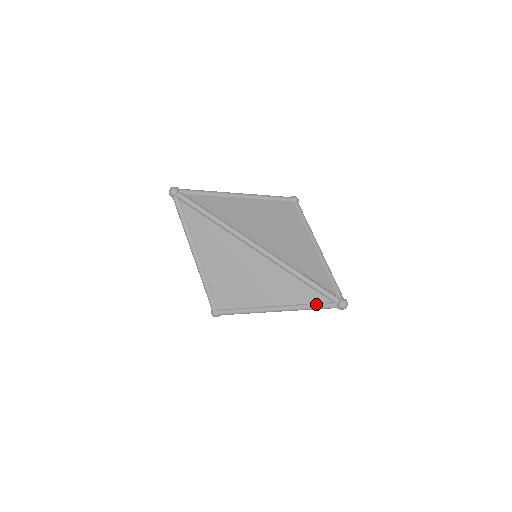
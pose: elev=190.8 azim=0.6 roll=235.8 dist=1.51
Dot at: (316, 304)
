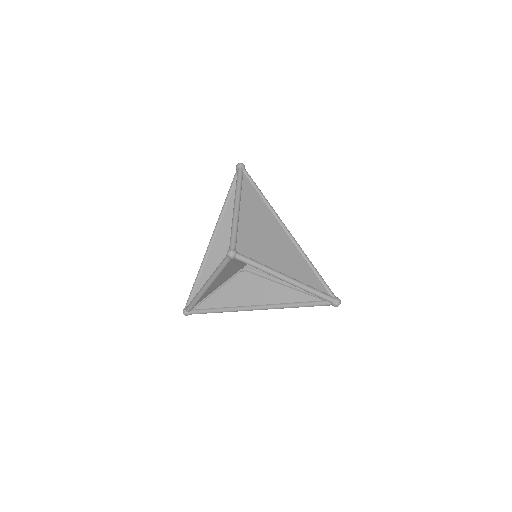
Dot at: (319, 290)
